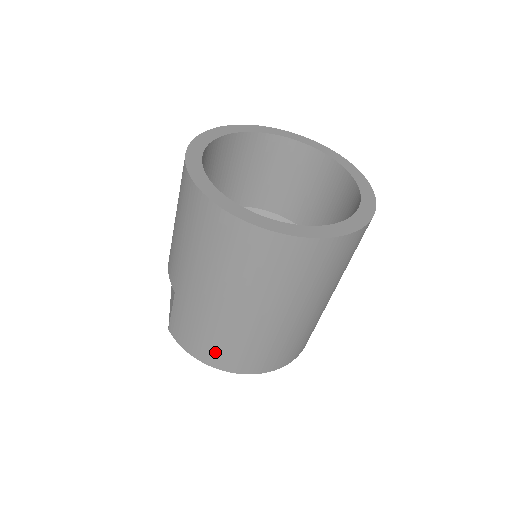
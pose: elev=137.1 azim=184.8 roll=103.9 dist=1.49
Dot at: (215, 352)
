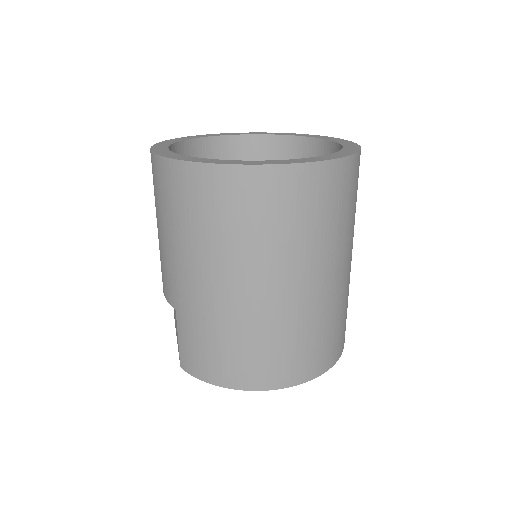
Dot at: (238, 365)
